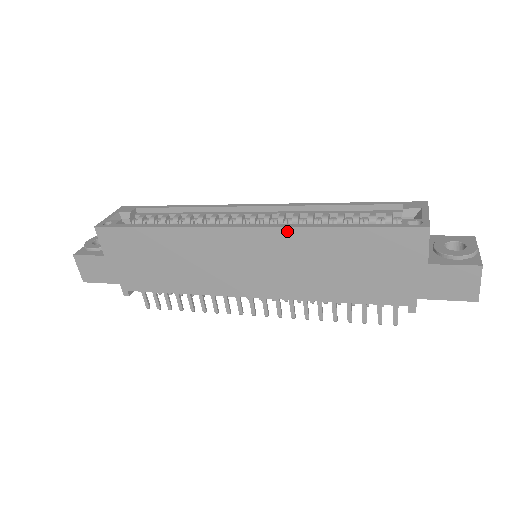
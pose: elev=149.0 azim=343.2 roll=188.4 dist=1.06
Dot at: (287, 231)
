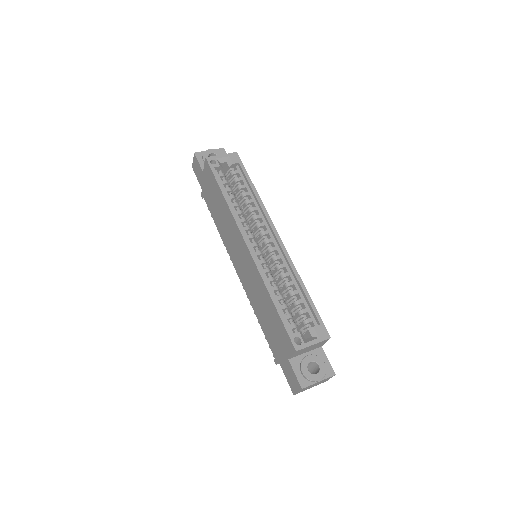
Dot at: (258, 272)
